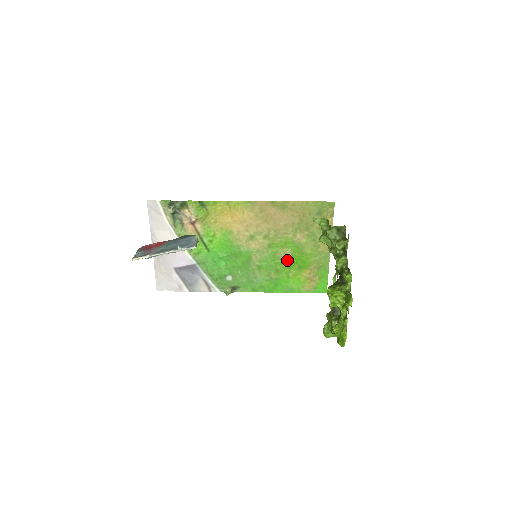
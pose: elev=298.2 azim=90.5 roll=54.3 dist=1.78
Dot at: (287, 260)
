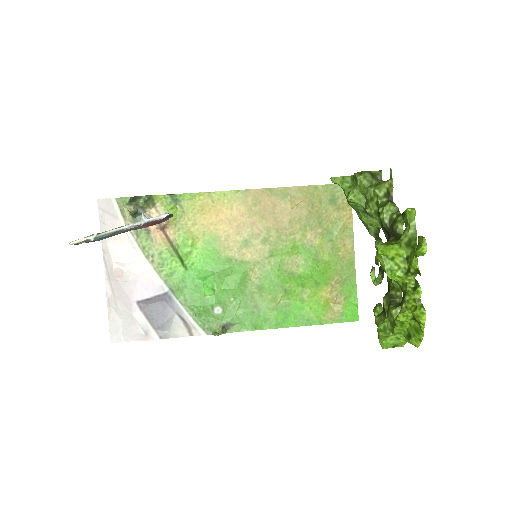
Dot at: (298, 273)
